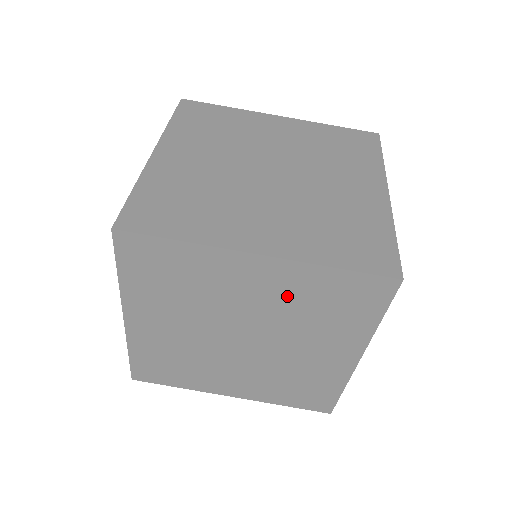
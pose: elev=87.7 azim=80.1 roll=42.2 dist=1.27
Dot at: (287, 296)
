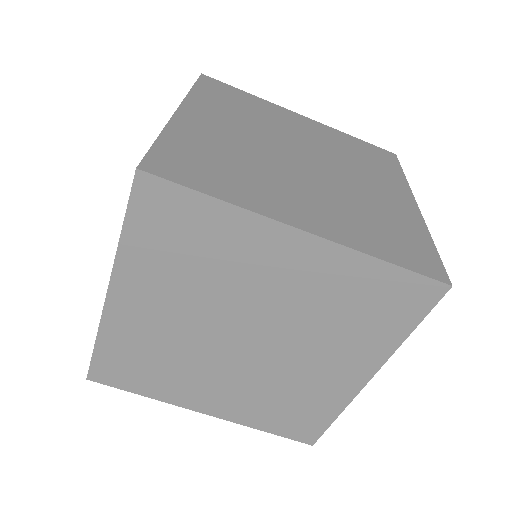
Dot at: (318, 289)
